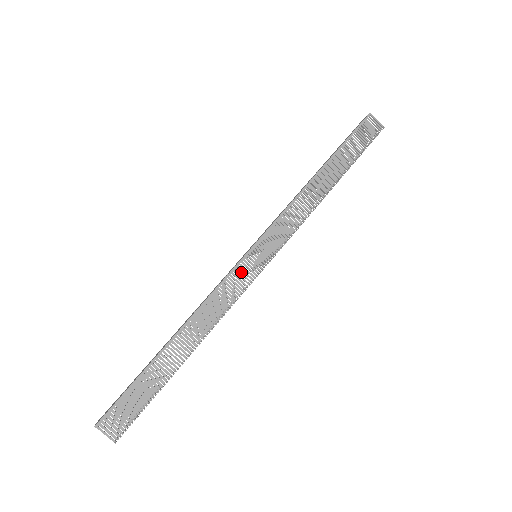
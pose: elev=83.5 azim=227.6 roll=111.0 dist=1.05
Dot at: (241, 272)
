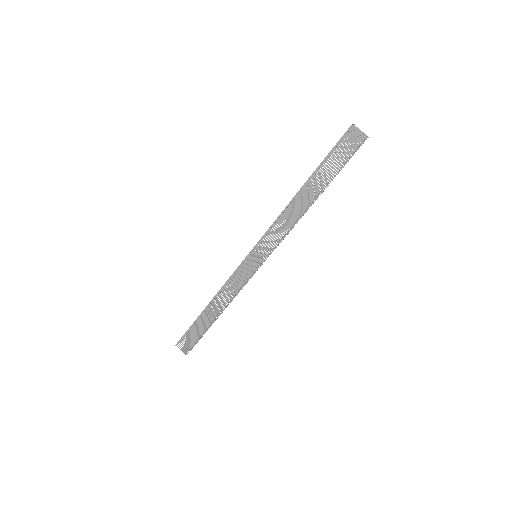
Dot at: (244, 269)
